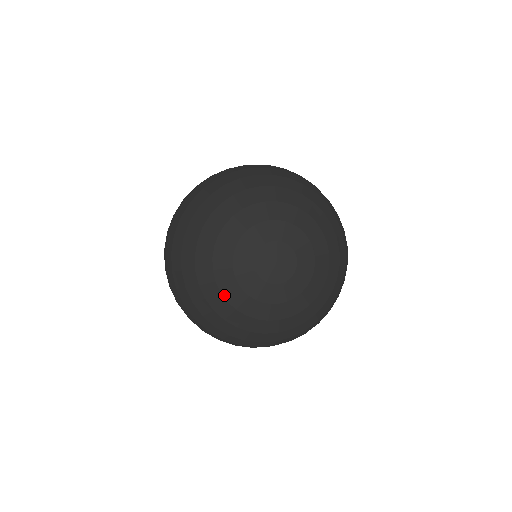
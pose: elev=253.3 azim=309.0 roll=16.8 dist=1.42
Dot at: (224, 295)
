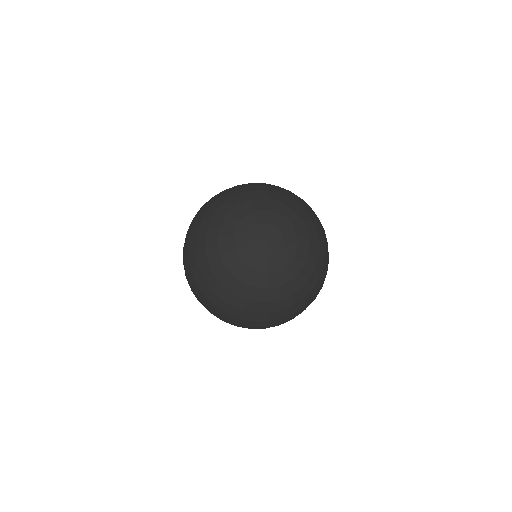
Dot at: (247, 283)
